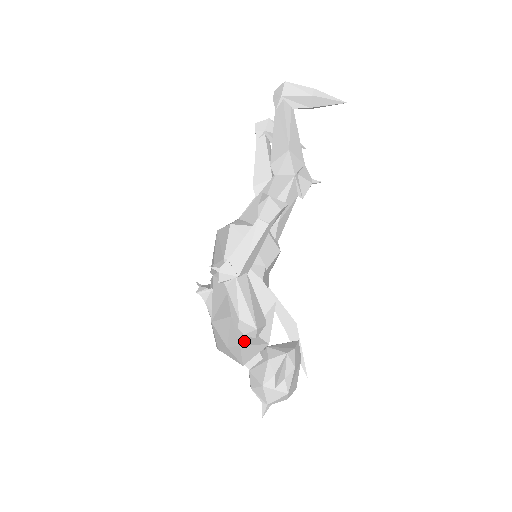
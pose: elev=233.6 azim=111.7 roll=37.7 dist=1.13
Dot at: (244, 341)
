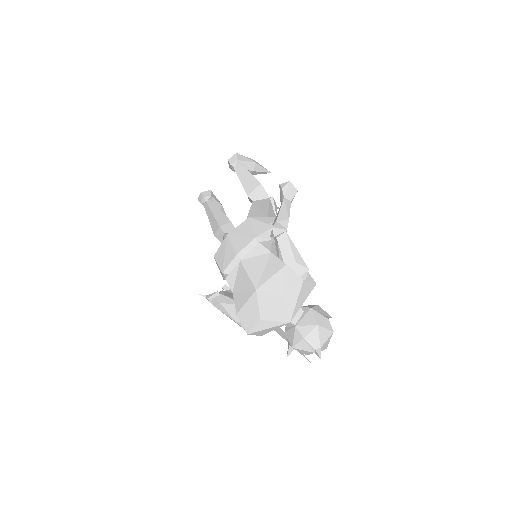
Dot at: (302, 281)
